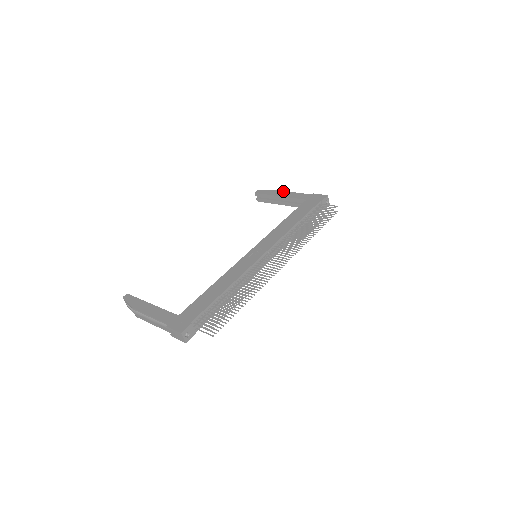
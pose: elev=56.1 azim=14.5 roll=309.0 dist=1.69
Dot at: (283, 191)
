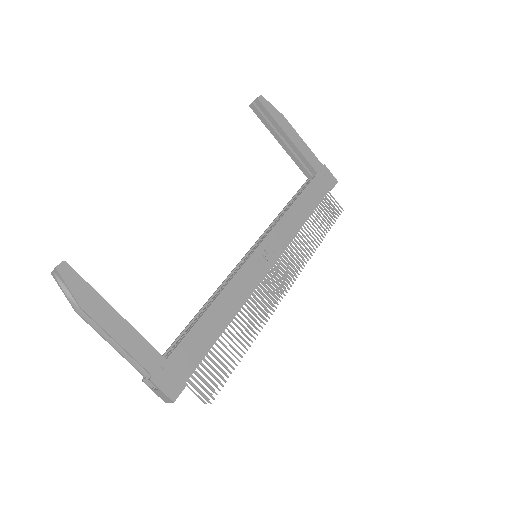
Dot at: (293, 128)
